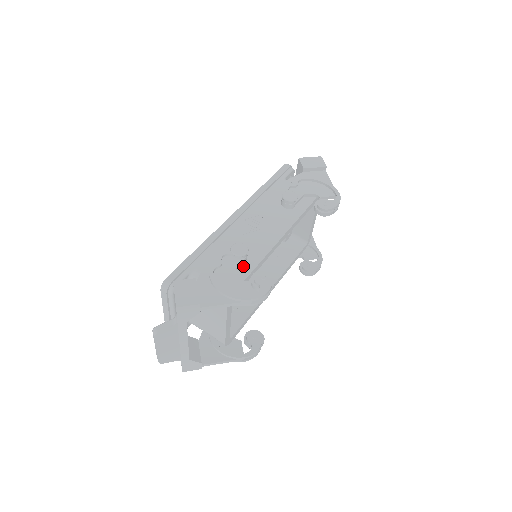
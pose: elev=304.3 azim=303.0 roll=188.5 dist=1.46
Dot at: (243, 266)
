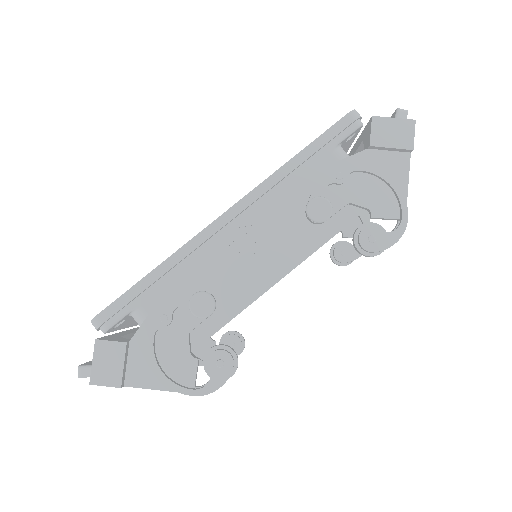
Dot at: (207, 319)
